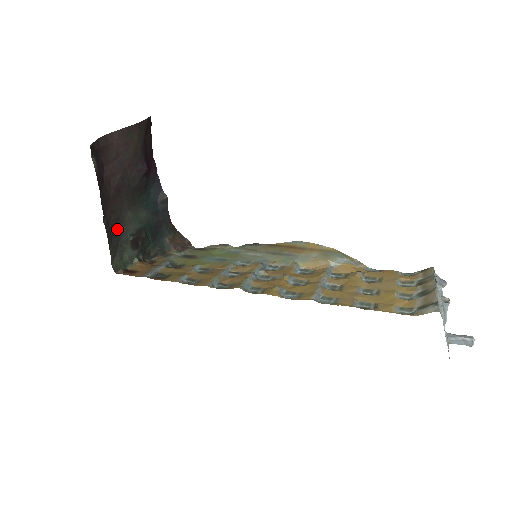
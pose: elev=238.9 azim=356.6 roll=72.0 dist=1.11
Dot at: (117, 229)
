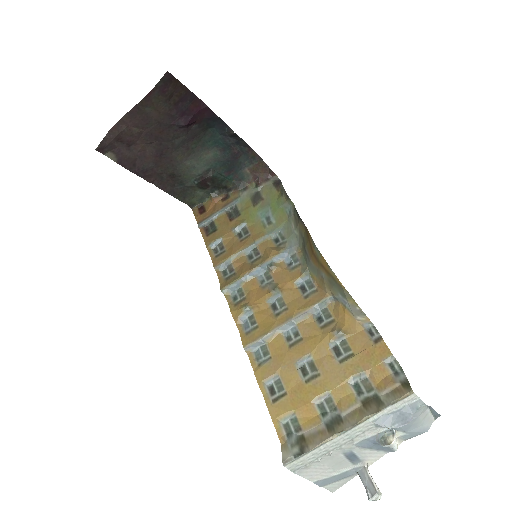
Dot at: (177, 180)
